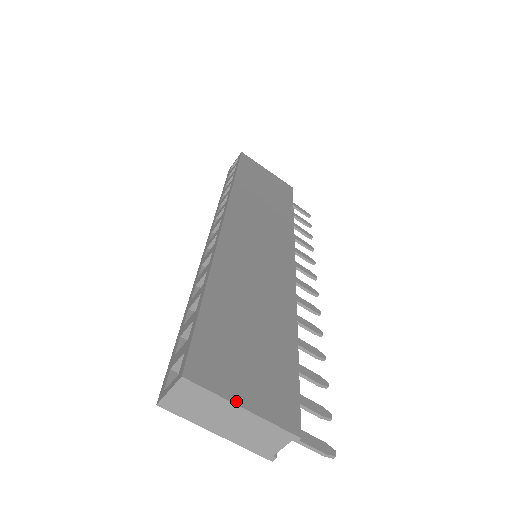
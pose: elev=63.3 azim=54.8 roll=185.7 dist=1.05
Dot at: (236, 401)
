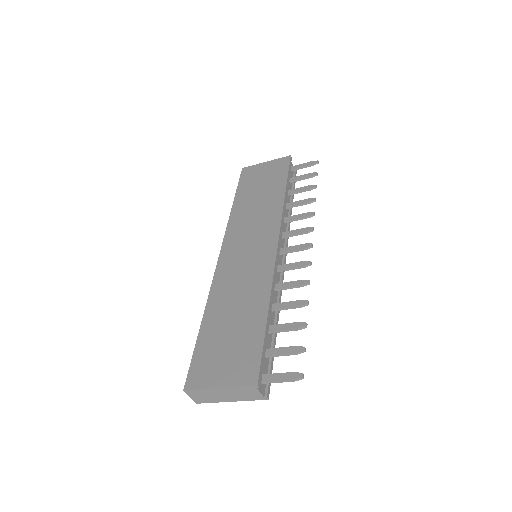
Dot at: (214, 386)
